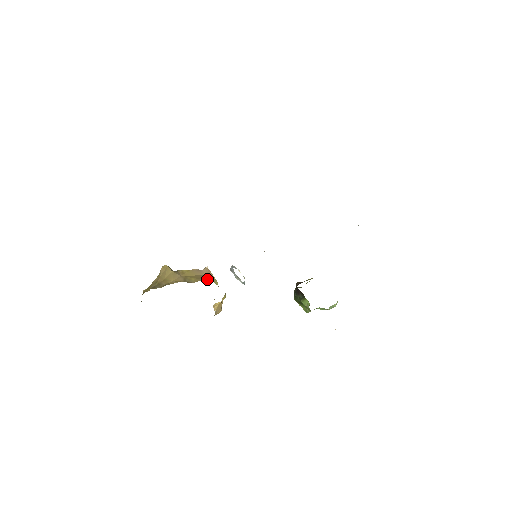
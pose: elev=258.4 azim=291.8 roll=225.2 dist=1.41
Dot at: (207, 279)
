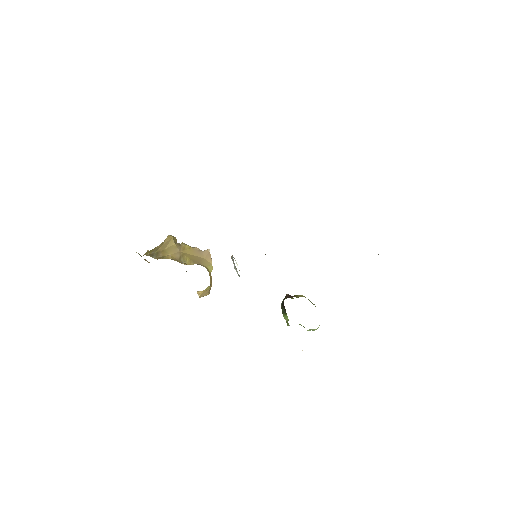
Dot at: (201, 264)
